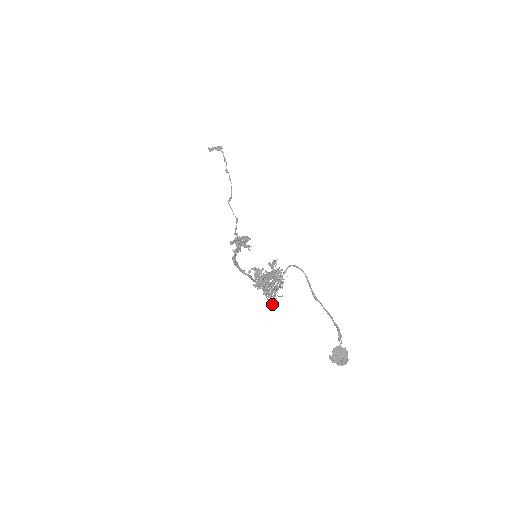
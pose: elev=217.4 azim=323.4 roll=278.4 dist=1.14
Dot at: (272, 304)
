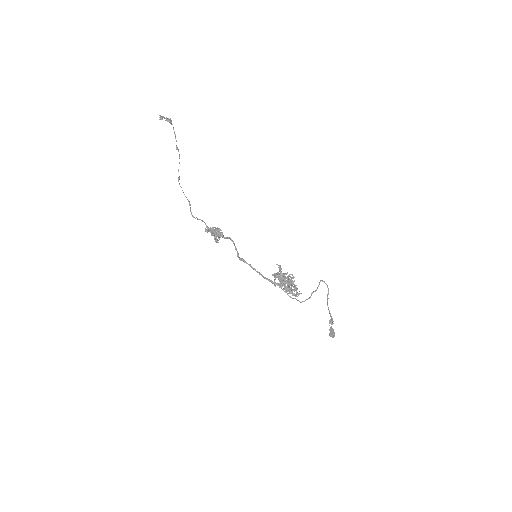
Dot at: (301, 302)
